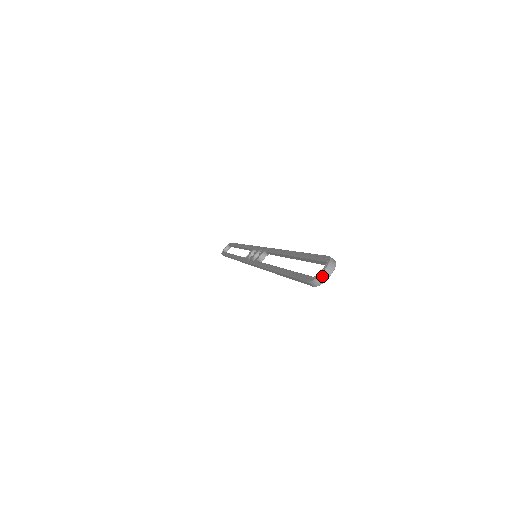
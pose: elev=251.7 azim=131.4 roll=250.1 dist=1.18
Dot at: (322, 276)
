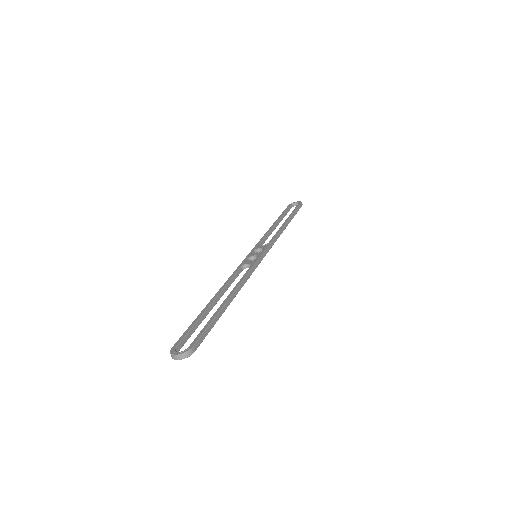
Dot at: (173, 356)
